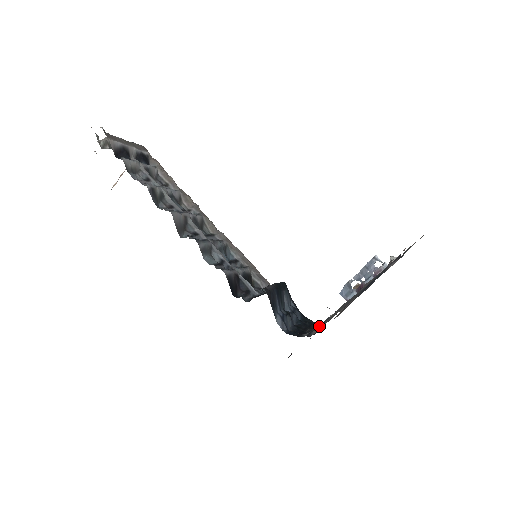
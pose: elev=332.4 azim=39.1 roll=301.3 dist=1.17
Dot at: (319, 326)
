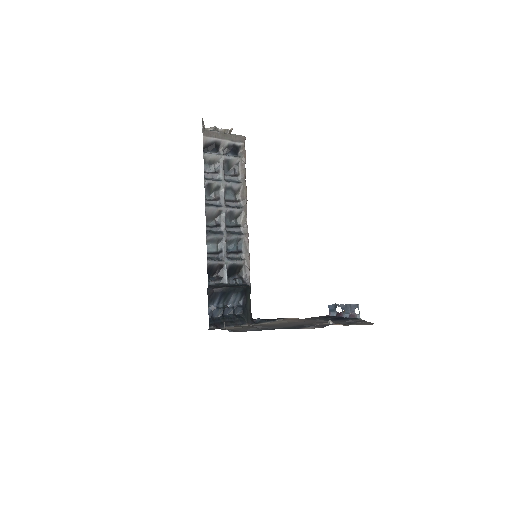
Dot at: (244, 324)
